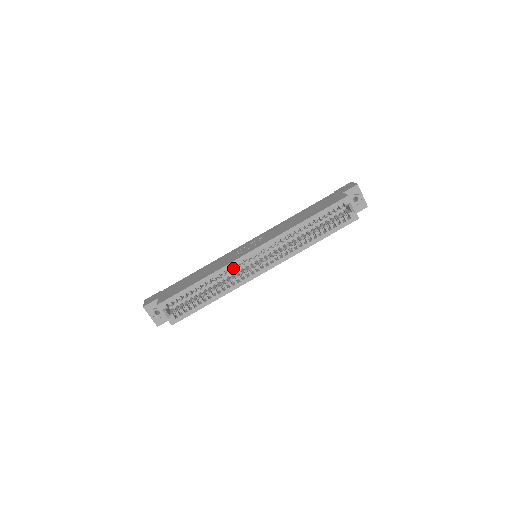
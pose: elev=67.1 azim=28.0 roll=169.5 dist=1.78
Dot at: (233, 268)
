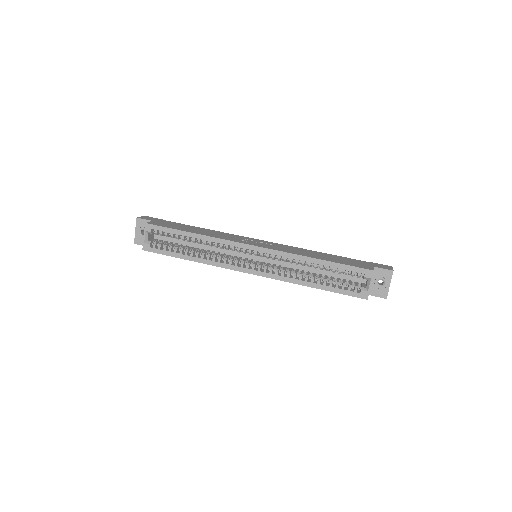
Dot at: (227, 246)
